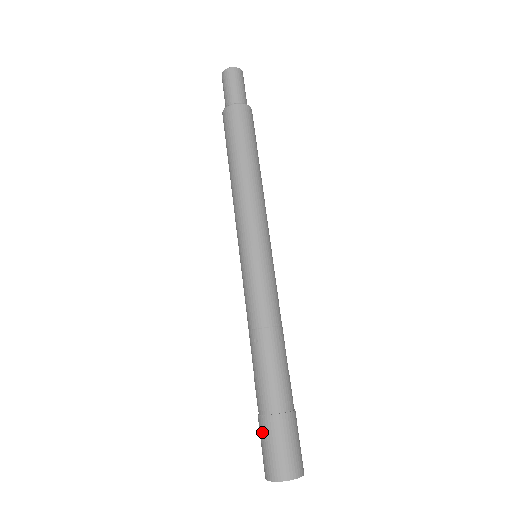
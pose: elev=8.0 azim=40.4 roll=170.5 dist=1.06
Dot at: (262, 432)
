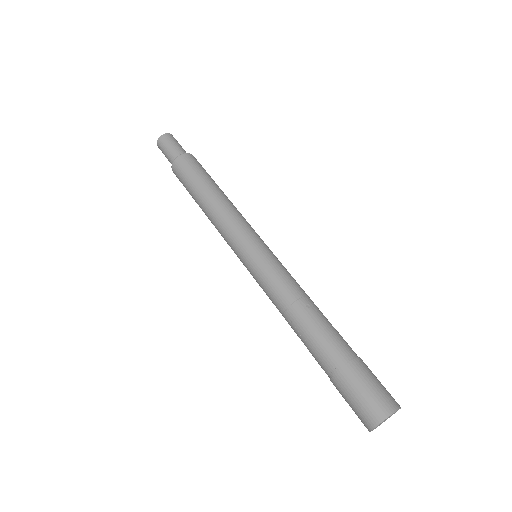
Dot at: (340, 393)
